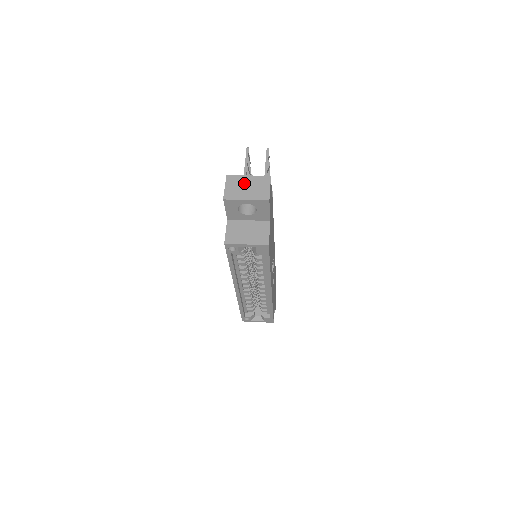
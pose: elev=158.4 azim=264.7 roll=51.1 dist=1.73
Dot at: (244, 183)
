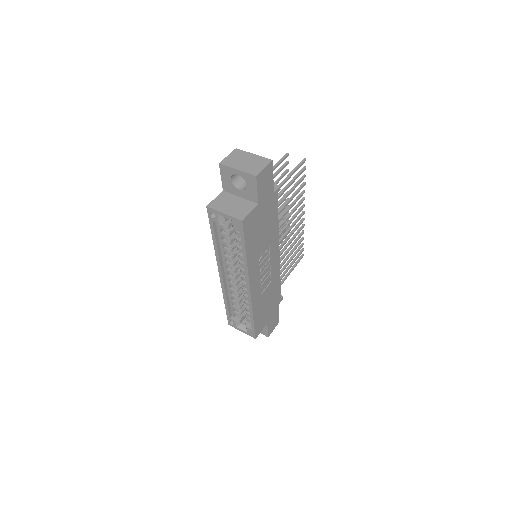
Dot at: (245, 158)
